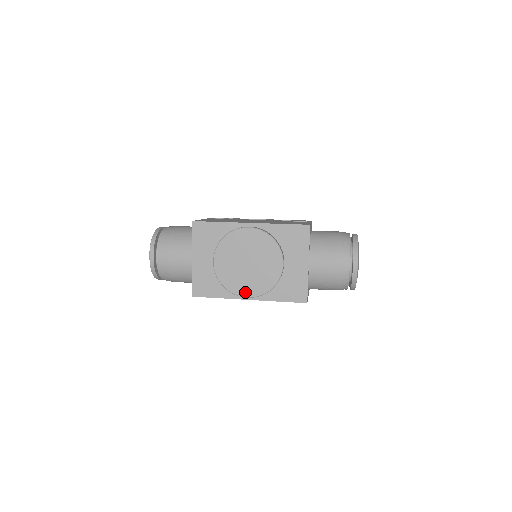
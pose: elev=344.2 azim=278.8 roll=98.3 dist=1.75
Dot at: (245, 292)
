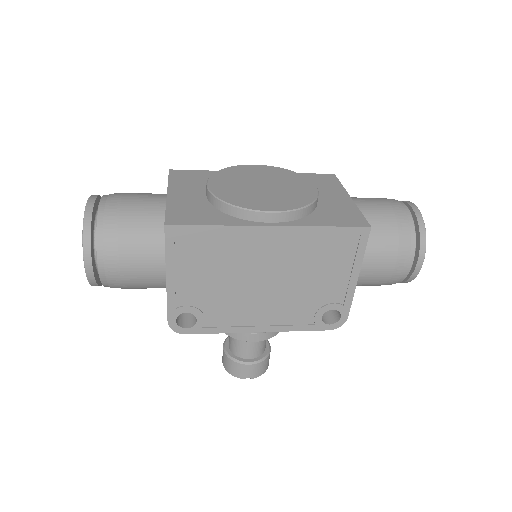
Dot at: (266, 207)
